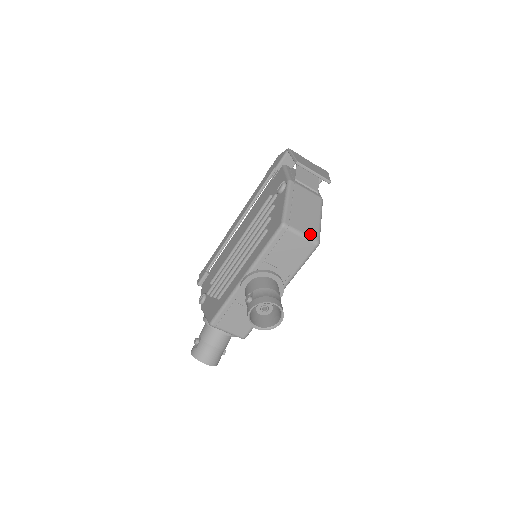
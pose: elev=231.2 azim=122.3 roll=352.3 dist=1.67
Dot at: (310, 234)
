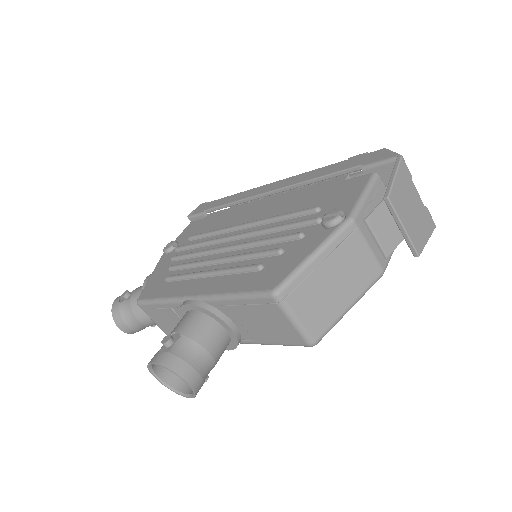
Dot at: (310, 327)
